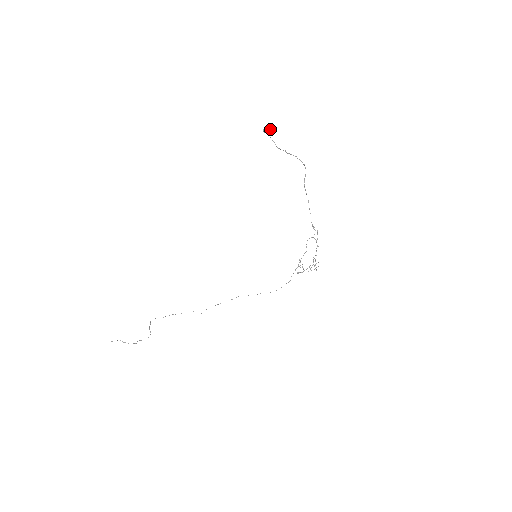
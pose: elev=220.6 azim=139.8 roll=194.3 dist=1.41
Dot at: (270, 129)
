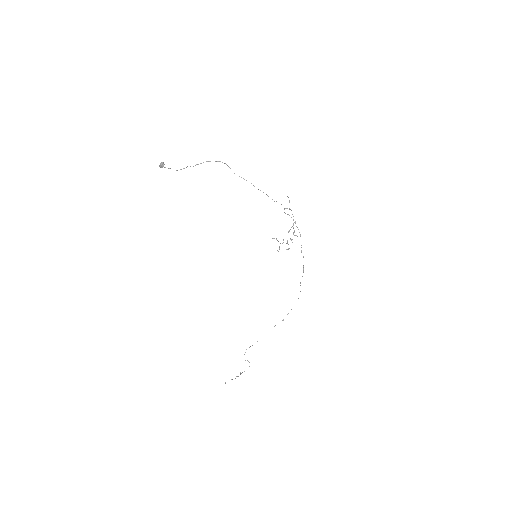
Dot at: (162, 163)
